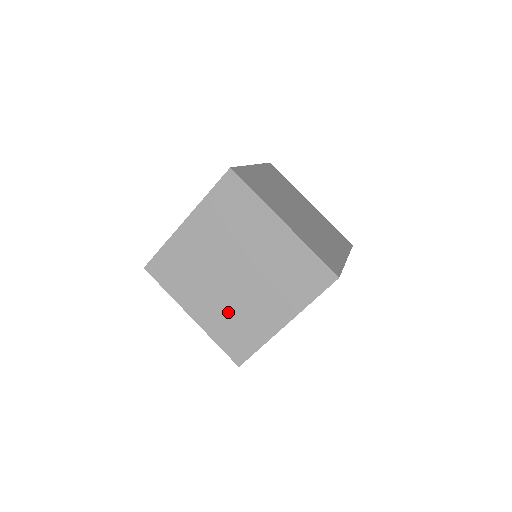
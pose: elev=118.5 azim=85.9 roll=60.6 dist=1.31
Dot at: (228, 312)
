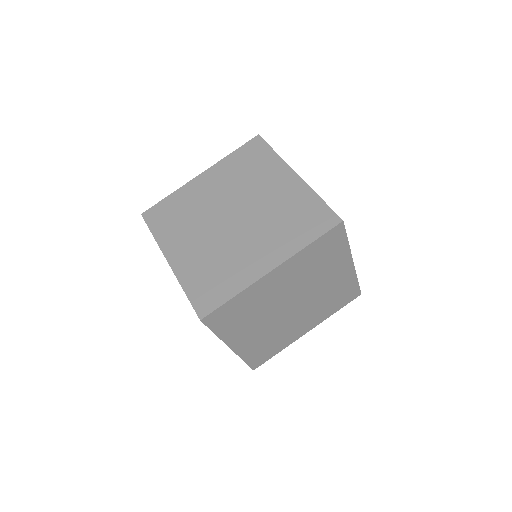
Dot at: (211, 256)
